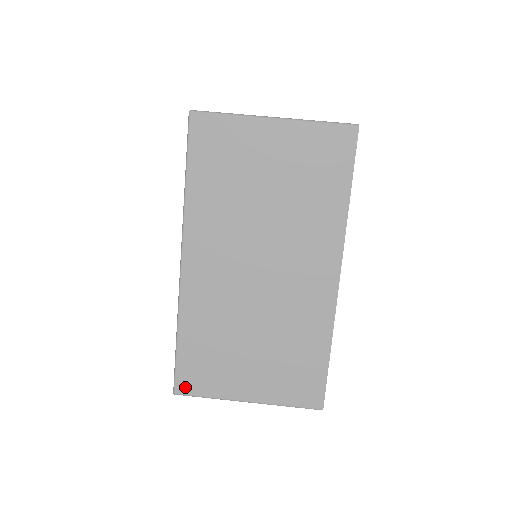
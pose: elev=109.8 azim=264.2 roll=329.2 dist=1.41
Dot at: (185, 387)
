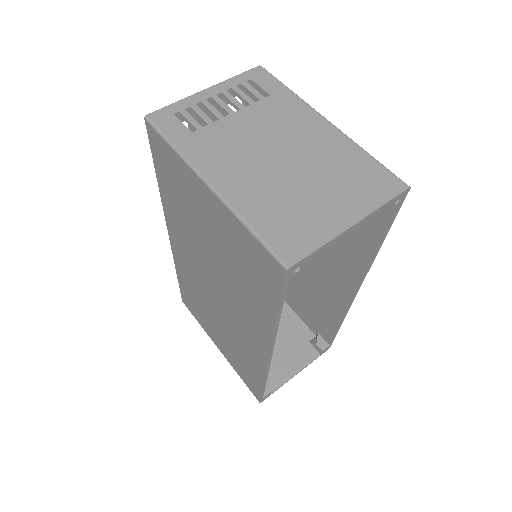
Dot at: (186, 304)
